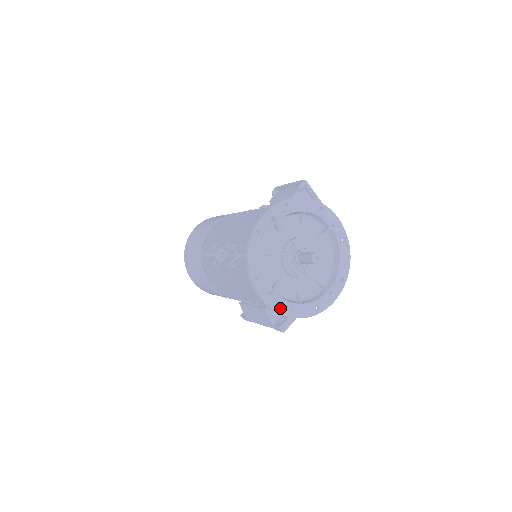
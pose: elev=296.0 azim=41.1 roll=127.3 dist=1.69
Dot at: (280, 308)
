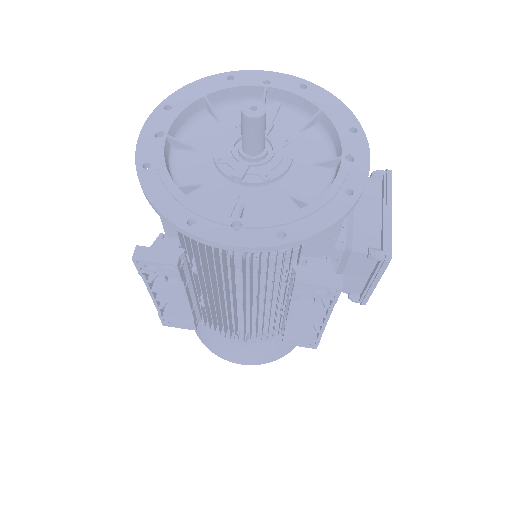
Dot at: occluded
